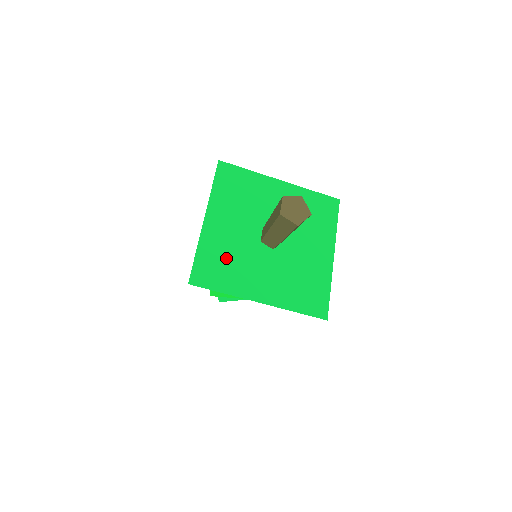
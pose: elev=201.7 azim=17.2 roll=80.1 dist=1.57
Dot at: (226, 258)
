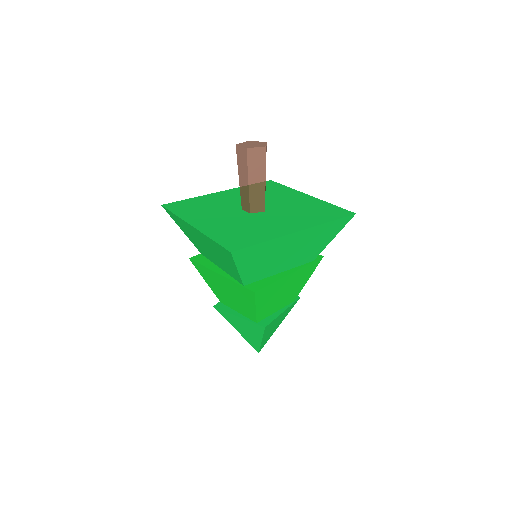
Dot at: (238, 230)
